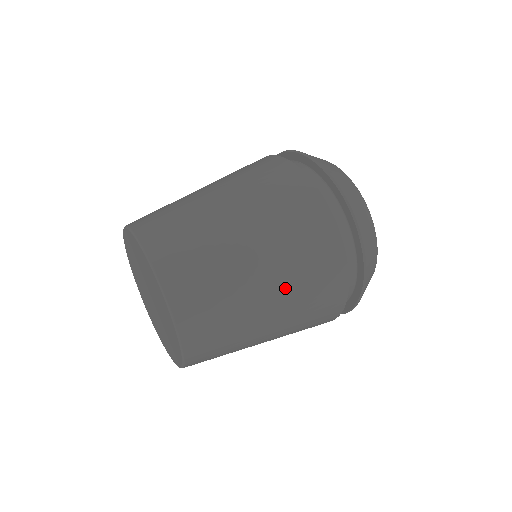
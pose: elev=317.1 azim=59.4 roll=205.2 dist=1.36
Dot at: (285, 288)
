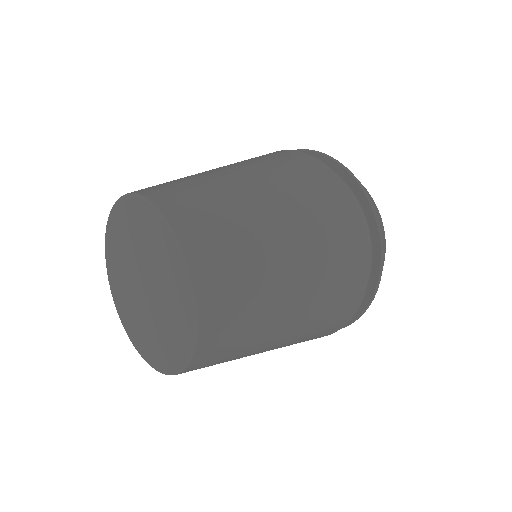
Dot at: (252, 168)
